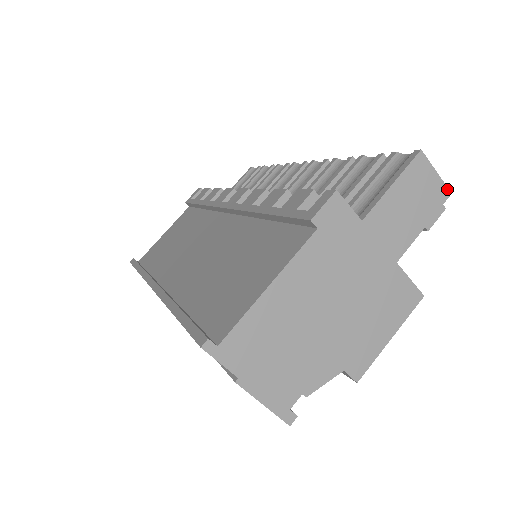
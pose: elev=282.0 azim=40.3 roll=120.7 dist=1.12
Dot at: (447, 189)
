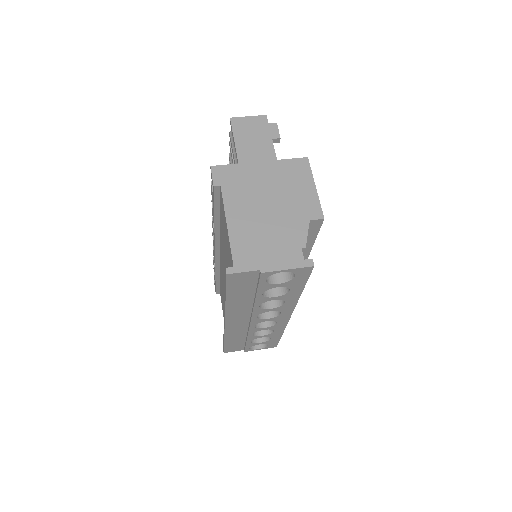
Dot at: (262, 116)
